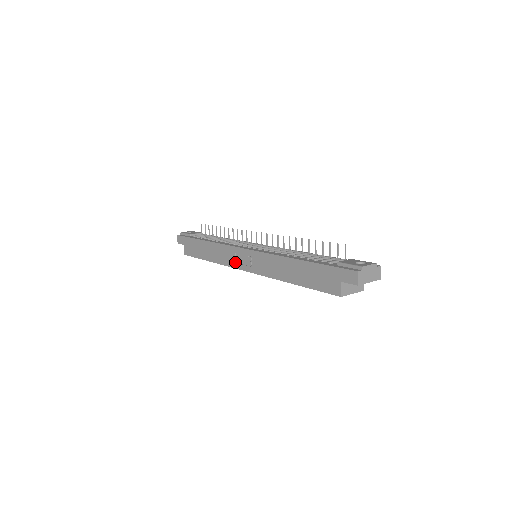
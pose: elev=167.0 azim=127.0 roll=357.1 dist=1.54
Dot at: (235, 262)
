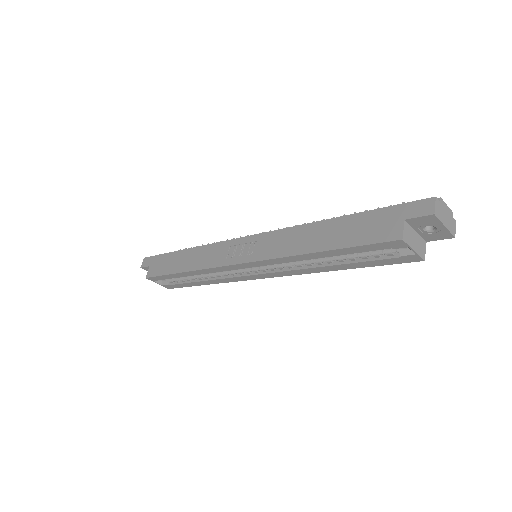
Dot at: (226, 258)
